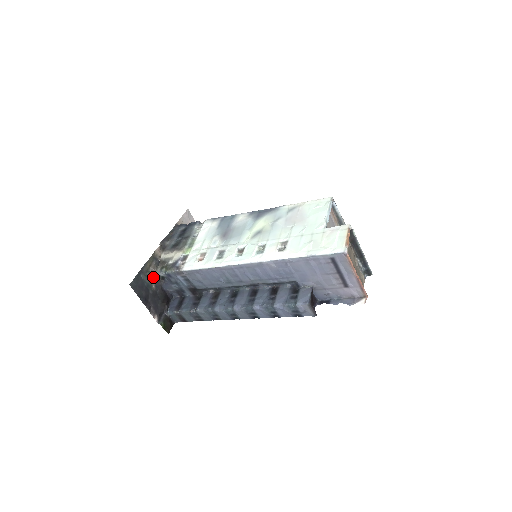
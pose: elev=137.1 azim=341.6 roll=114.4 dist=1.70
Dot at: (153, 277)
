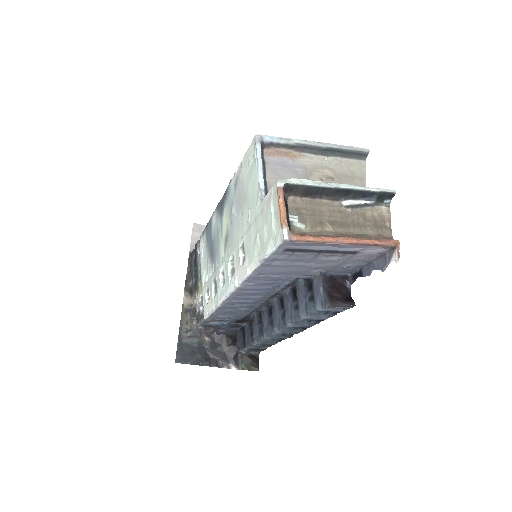
Dot at: (198, 332)
